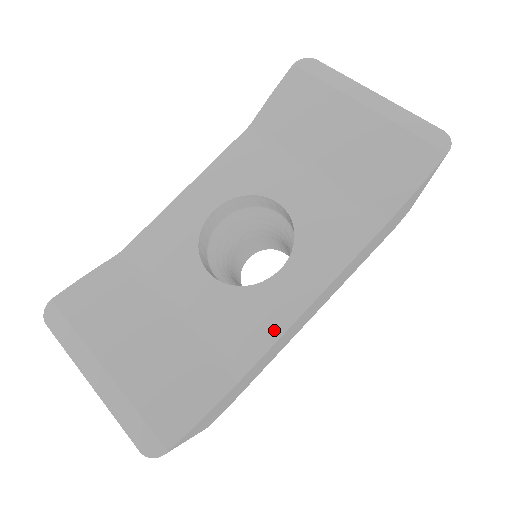
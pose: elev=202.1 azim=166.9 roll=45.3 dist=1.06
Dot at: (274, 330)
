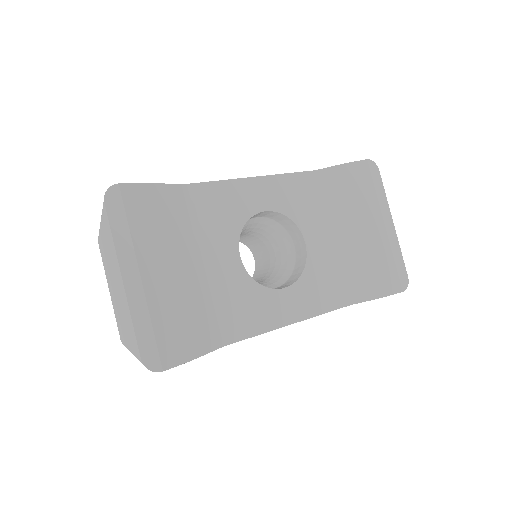
Dot at: (260, 326)
